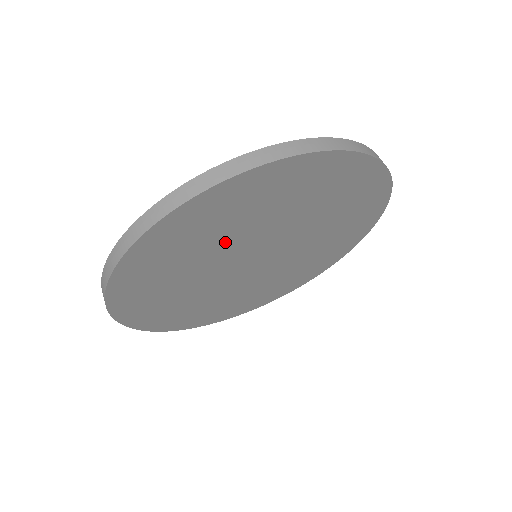
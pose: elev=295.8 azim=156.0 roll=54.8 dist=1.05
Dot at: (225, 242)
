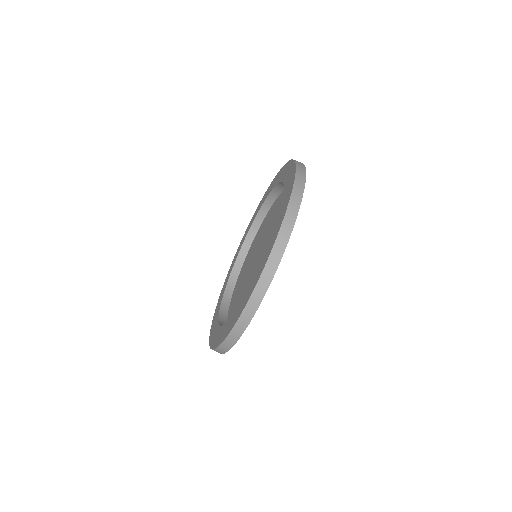
Dot at: occluded
